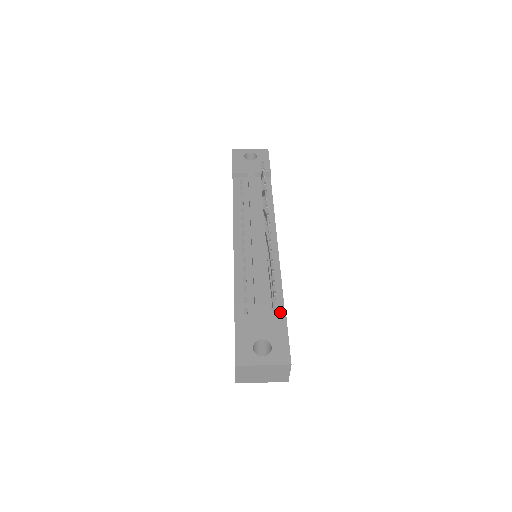
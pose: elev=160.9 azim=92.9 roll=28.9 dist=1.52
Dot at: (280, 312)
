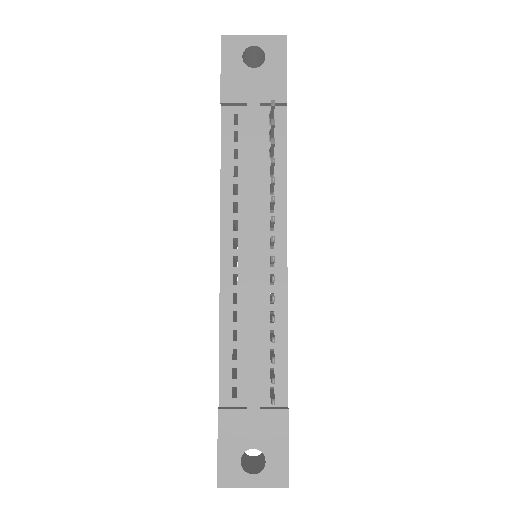
Dot at: (281, 396)
